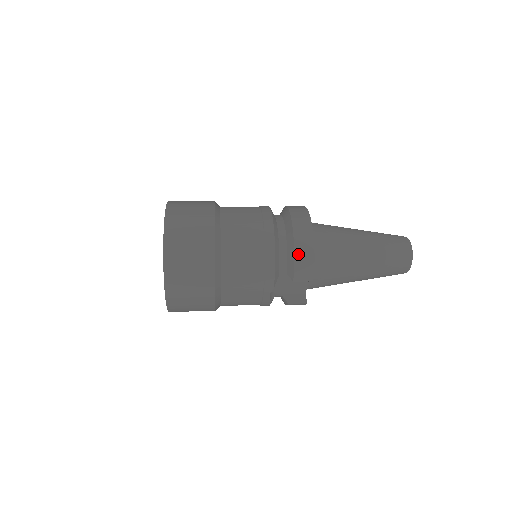
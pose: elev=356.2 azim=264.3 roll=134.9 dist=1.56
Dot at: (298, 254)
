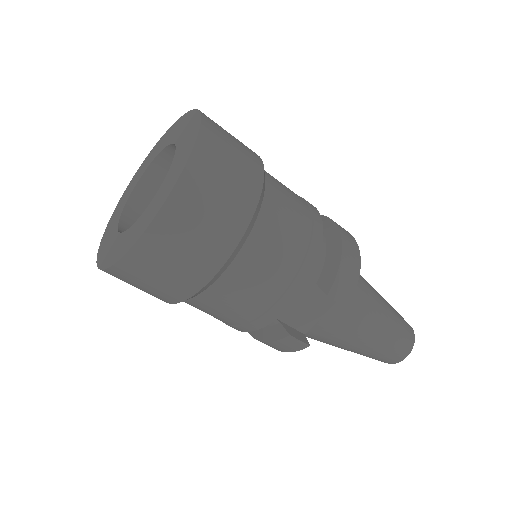
Dot at: (345, 261)
